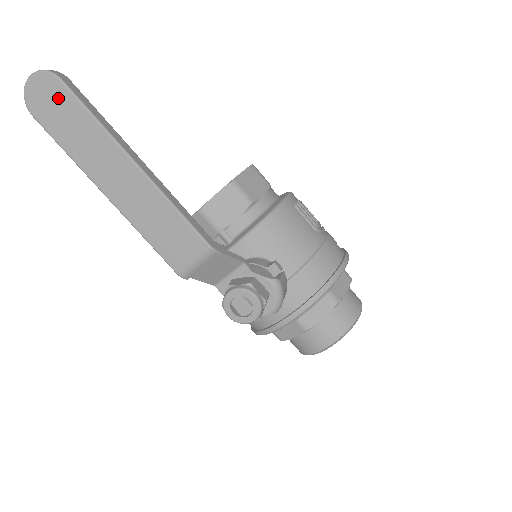
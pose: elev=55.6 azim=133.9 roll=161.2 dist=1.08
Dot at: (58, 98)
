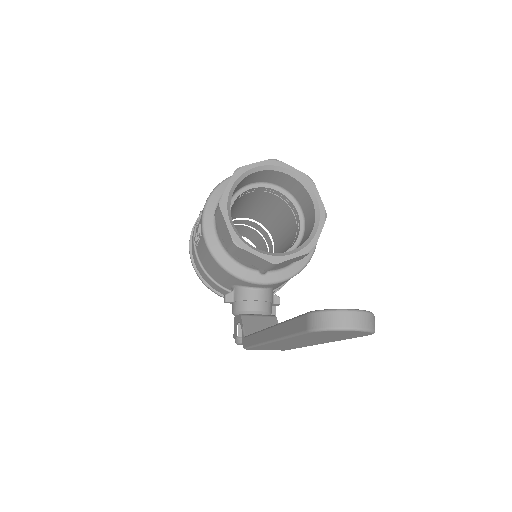
Dot at: (347, 336)
